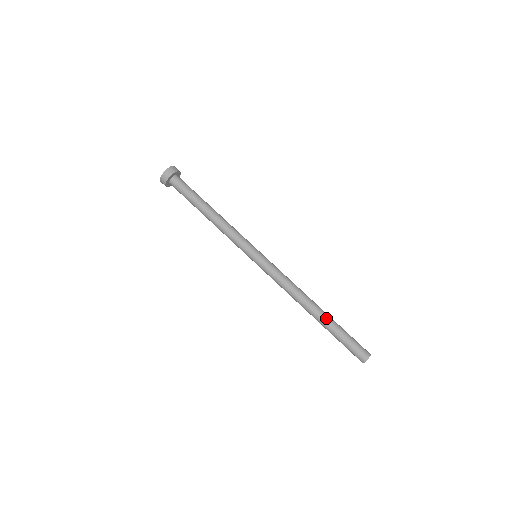
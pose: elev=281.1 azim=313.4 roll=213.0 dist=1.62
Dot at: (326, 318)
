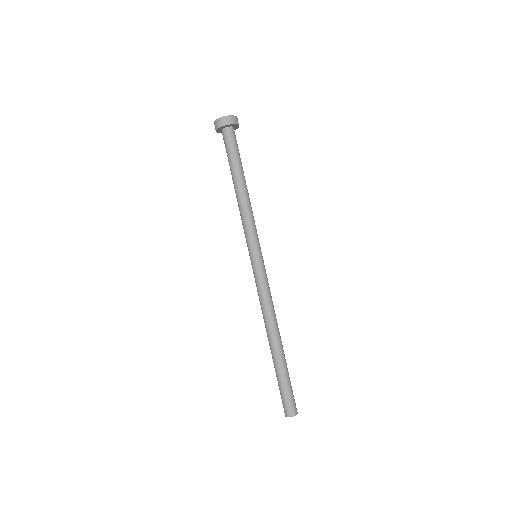
Dot at: (276, 357)
